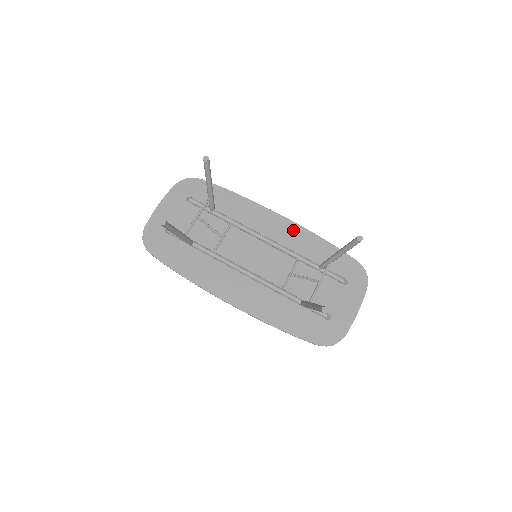
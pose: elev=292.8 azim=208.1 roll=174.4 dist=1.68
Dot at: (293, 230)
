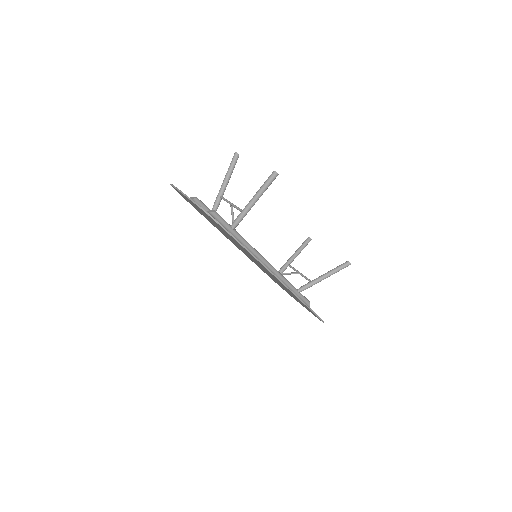
Dot at: occluded
